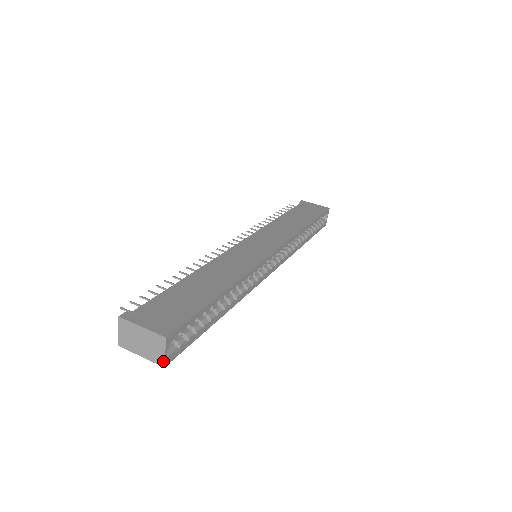
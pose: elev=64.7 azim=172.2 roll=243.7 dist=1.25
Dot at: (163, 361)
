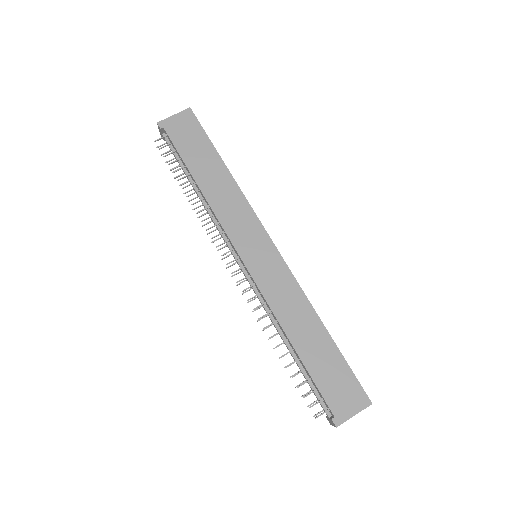
Dot at: occluded
